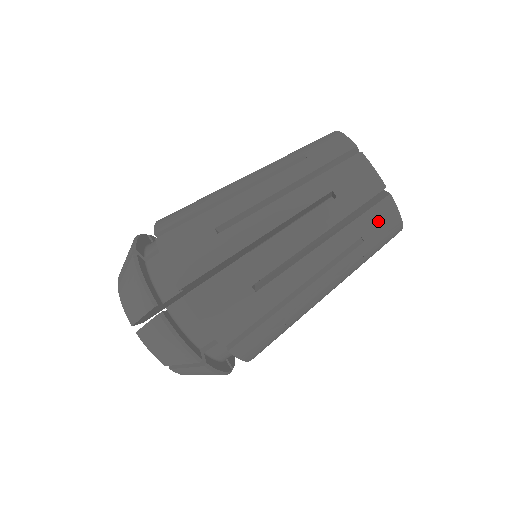
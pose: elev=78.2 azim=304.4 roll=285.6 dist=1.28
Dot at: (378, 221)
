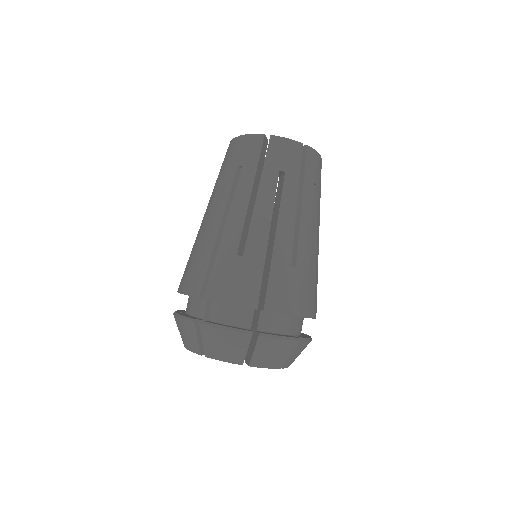
Dot at: (314, 166)
